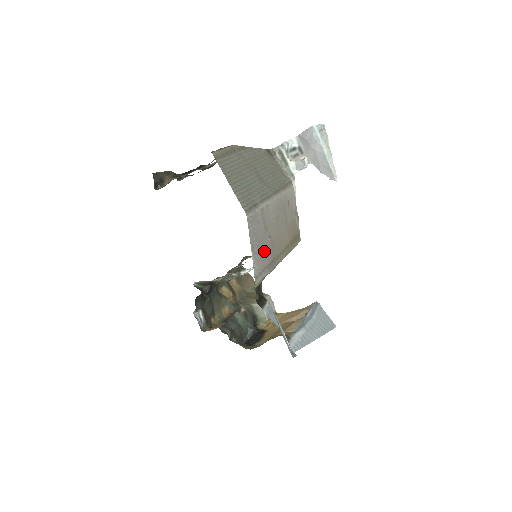
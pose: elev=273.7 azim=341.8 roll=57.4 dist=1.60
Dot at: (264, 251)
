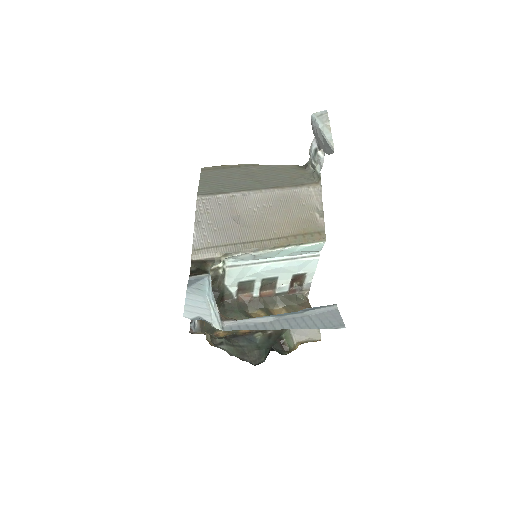
Dot at: (223, 231)
